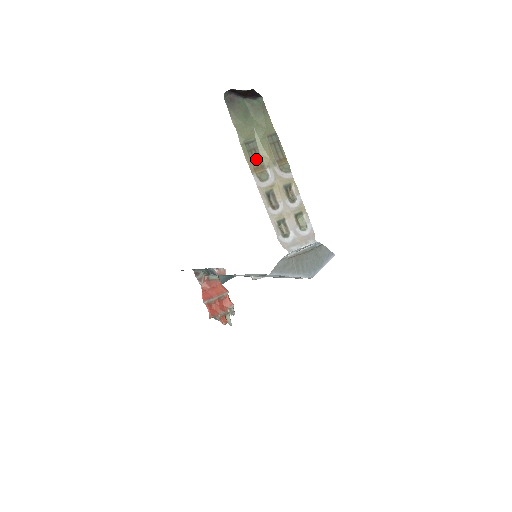
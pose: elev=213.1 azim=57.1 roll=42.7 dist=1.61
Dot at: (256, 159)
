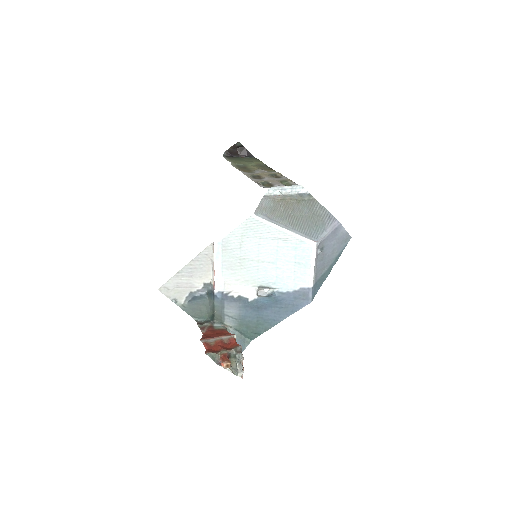
Dot at: (245, 169)
